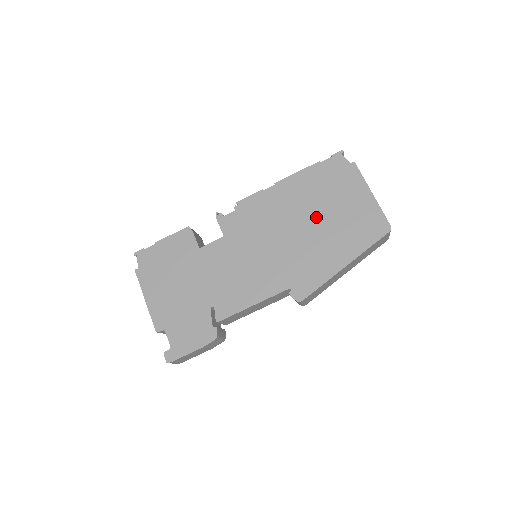
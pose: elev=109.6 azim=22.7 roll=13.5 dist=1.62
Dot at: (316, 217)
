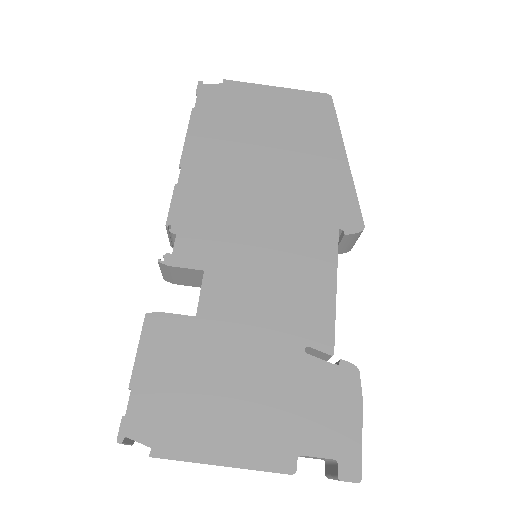
Dot at: (263, 150)
